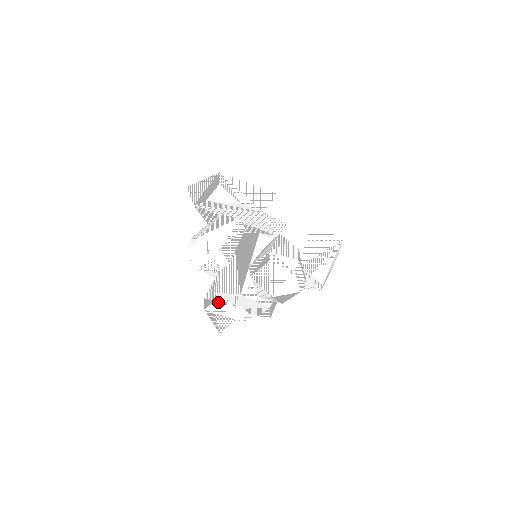
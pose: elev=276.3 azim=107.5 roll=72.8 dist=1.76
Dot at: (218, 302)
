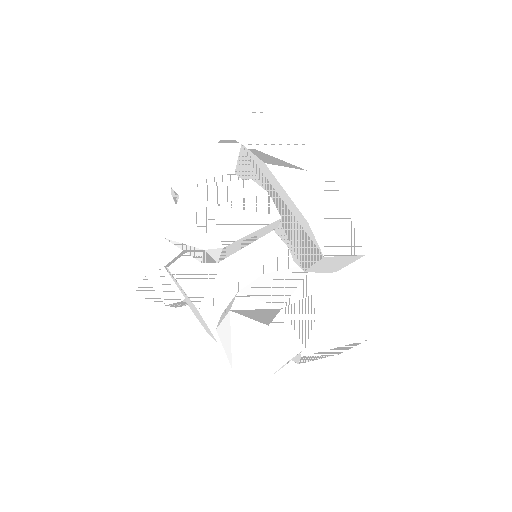
Dot at: (162, 271)
